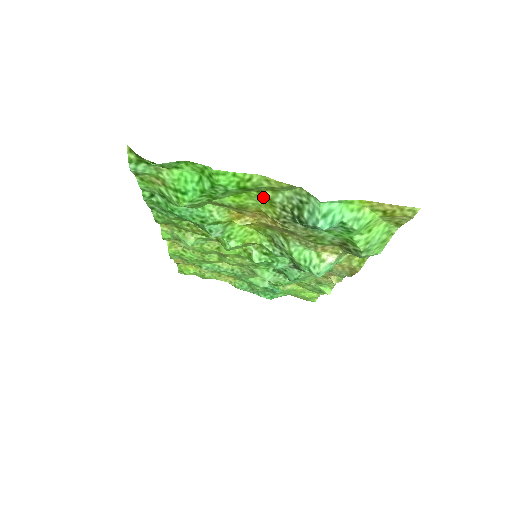
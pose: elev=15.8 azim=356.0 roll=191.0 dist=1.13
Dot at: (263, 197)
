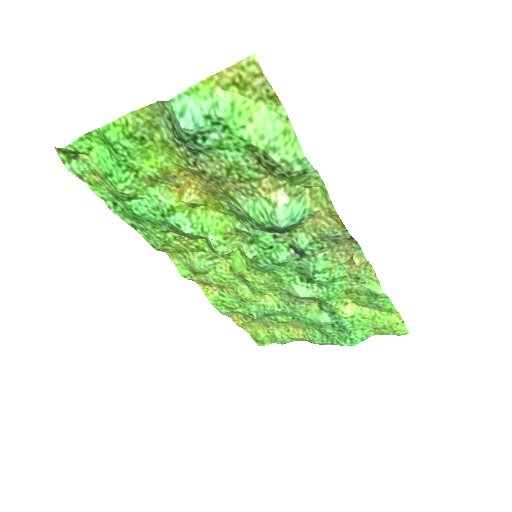
Dot at: (159, 143)
